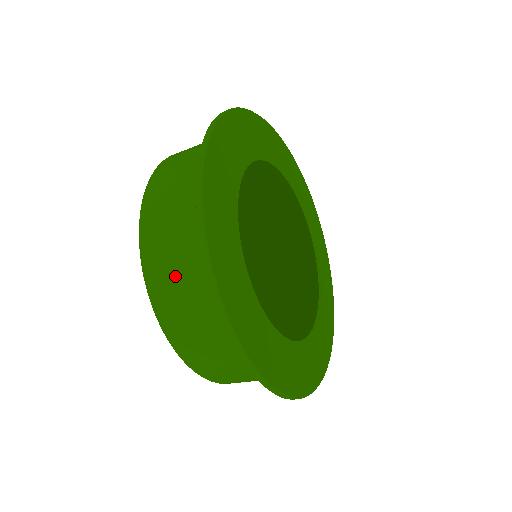
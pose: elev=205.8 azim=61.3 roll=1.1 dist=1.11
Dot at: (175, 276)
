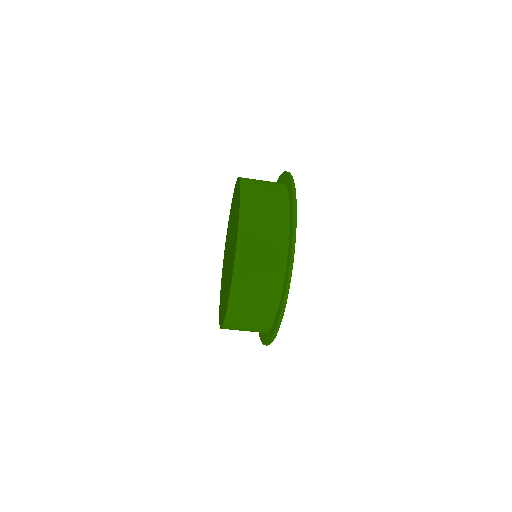
Dot at: (253, 290)
